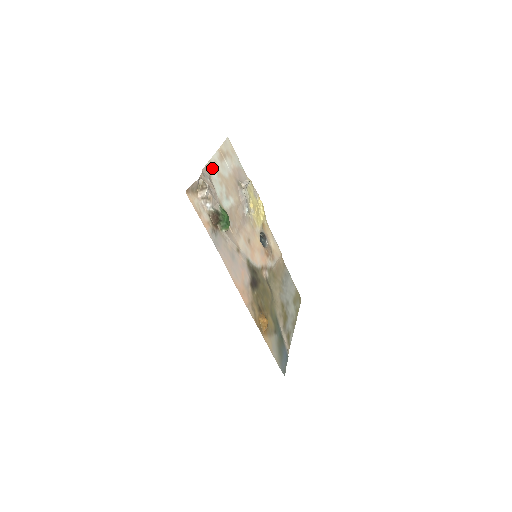
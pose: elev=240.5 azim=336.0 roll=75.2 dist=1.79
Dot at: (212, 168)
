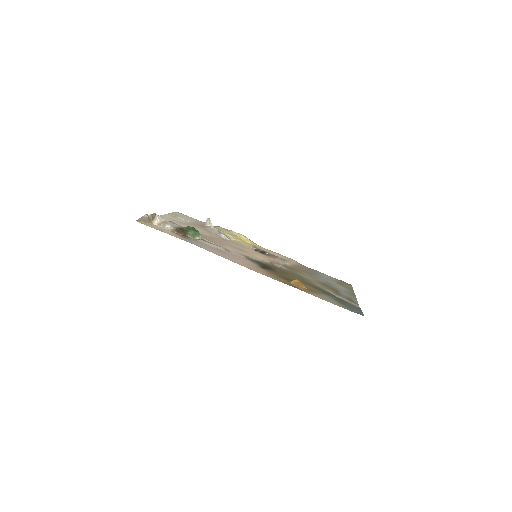
Dot at: (165, 218)
